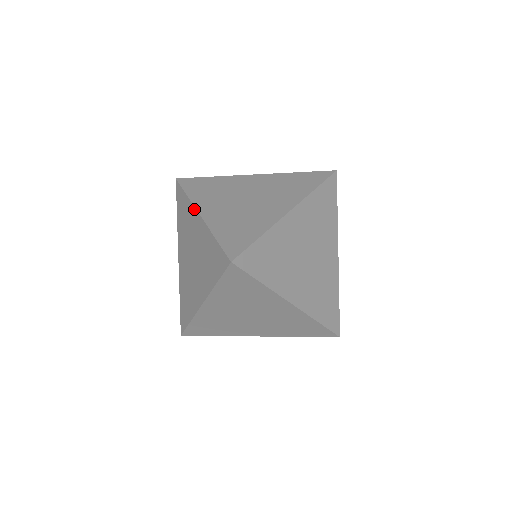
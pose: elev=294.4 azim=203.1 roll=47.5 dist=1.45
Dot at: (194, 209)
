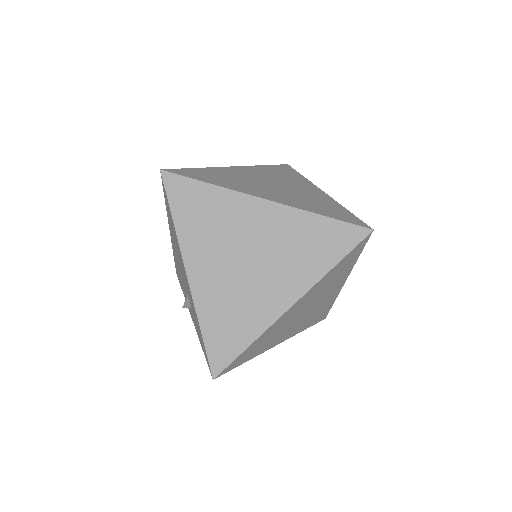
Dot at: (246, 197)
